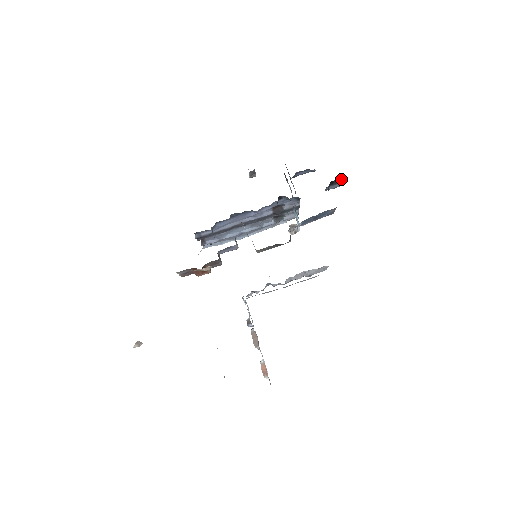
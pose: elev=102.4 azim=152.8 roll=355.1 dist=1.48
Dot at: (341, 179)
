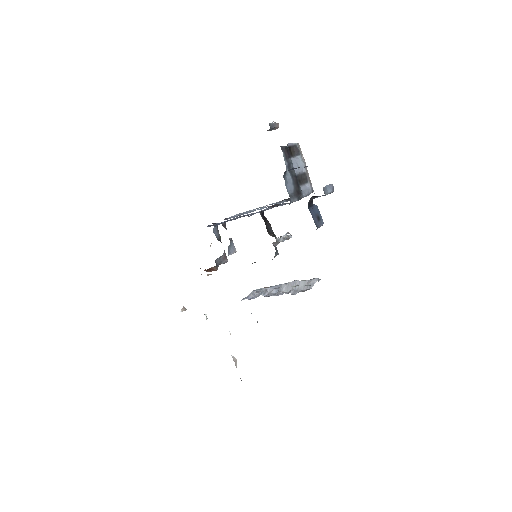
Dot at: occluded
